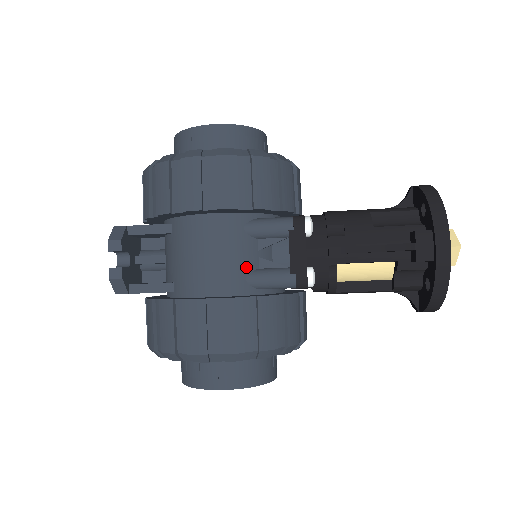
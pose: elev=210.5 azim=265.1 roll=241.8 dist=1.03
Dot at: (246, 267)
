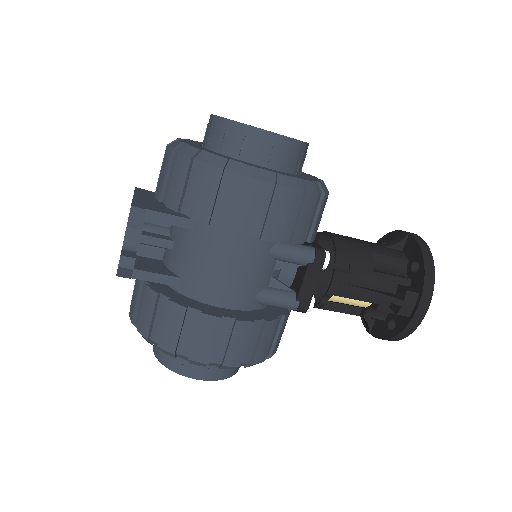
Dot at: (259, 286)
